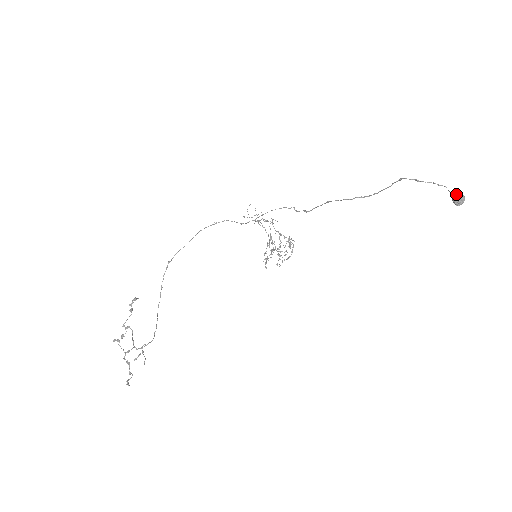
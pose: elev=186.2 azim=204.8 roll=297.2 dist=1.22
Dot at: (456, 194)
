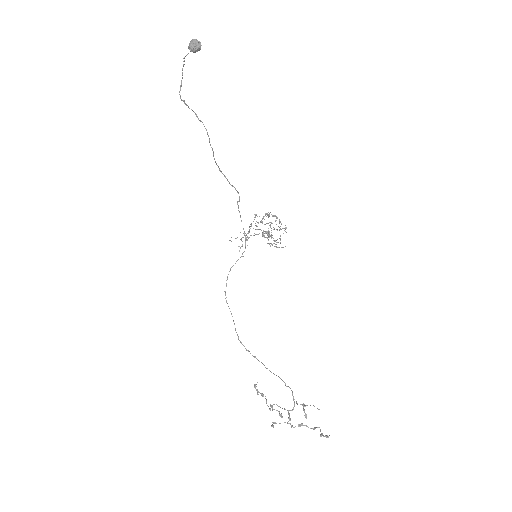
Dot at: (189, 48)
